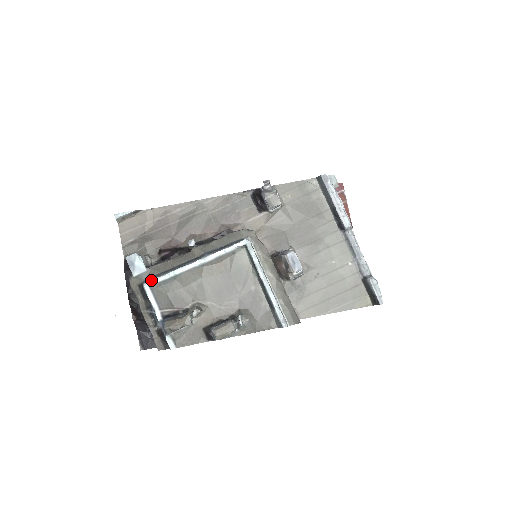
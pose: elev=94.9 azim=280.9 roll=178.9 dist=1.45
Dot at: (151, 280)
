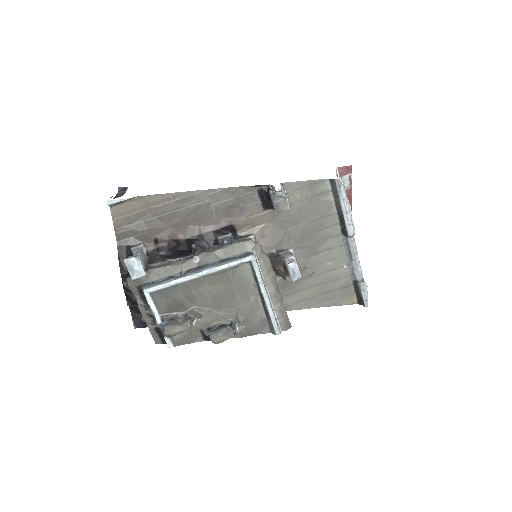
Dot at: (151, 287)
